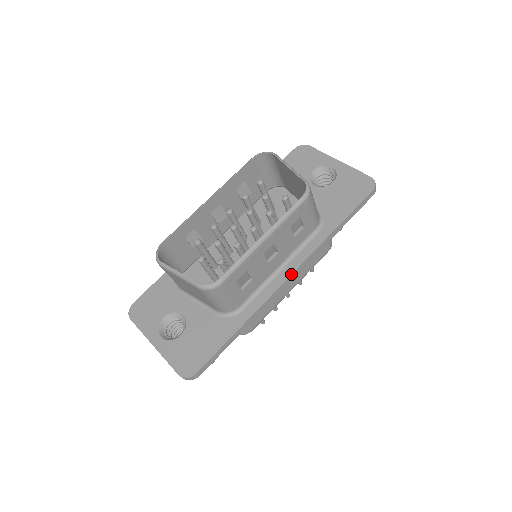
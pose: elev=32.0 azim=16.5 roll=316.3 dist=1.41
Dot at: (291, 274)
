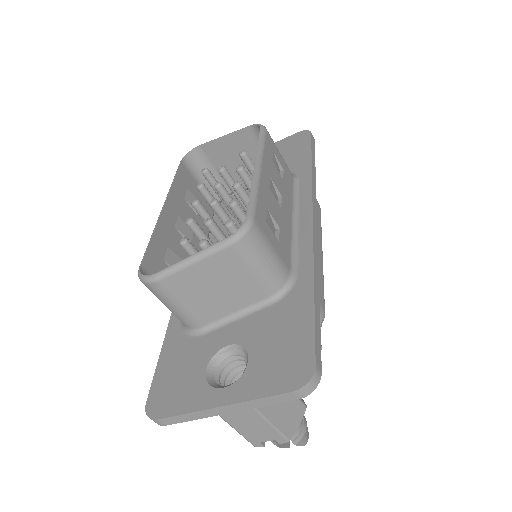
Dot at: (312, 213)
